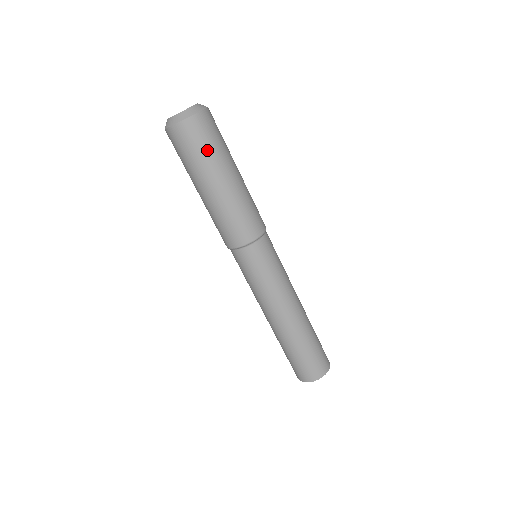
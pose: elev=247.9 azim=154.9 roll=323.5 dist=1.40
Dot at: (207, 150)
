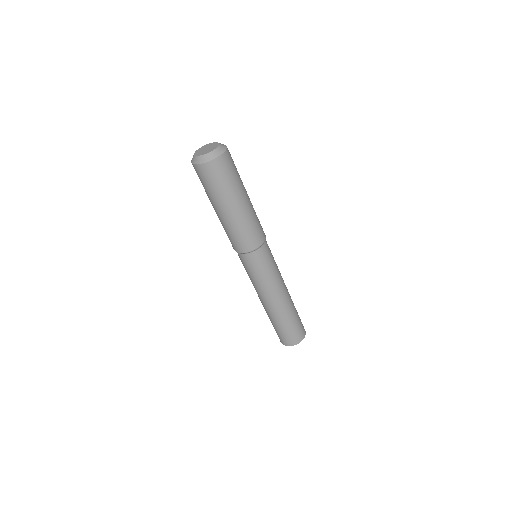
Dot at: (232, 179)
